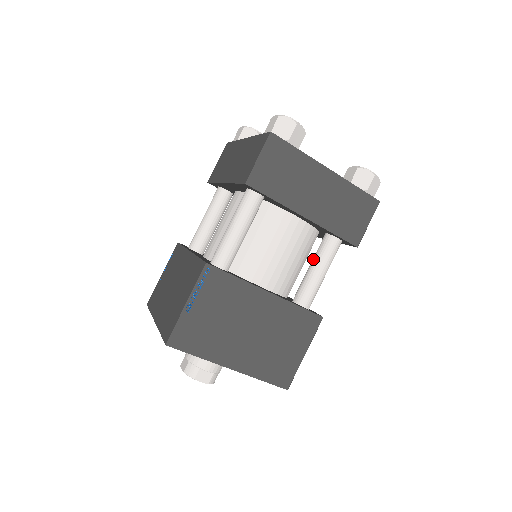
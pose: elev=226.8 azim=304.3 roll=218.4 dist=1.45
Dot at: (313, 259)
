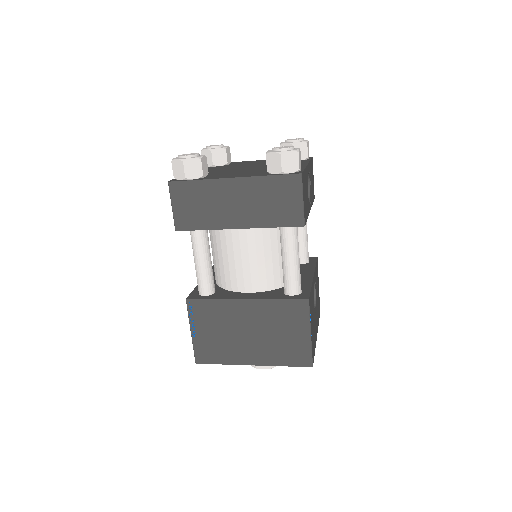
Dot at: (281, 249)
